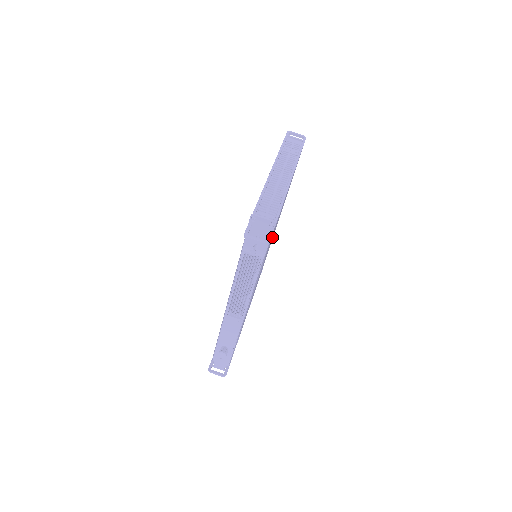
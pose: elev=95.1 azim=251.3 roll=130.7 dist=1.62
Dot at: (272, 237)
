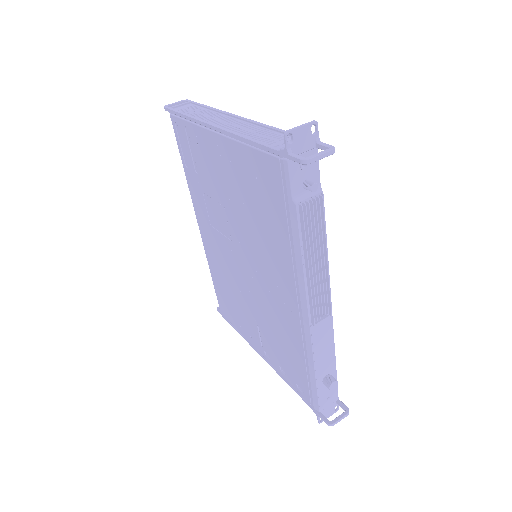
Dot at: occluded
